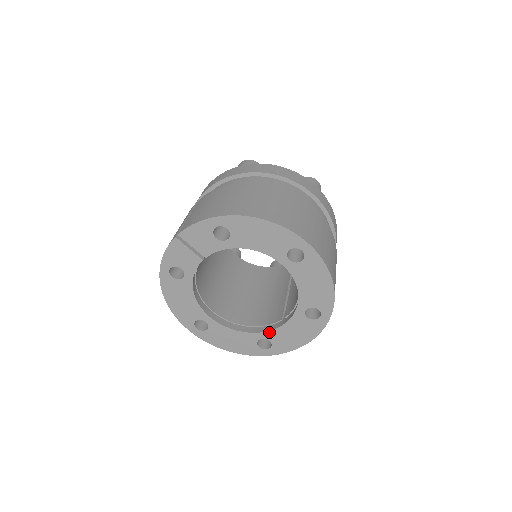
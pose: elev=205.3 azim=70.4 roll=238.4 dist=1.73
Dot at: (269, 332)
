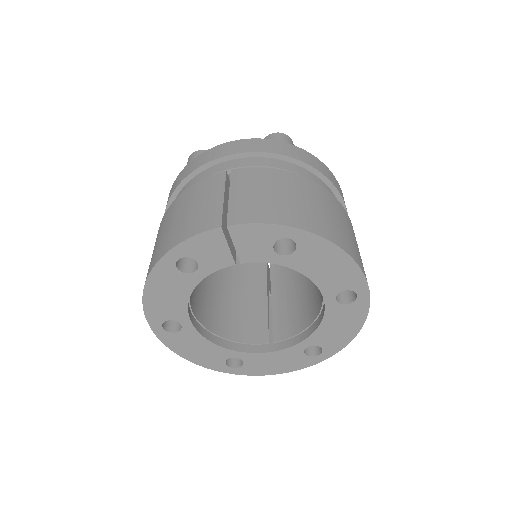
Dot at: (250, 354)
